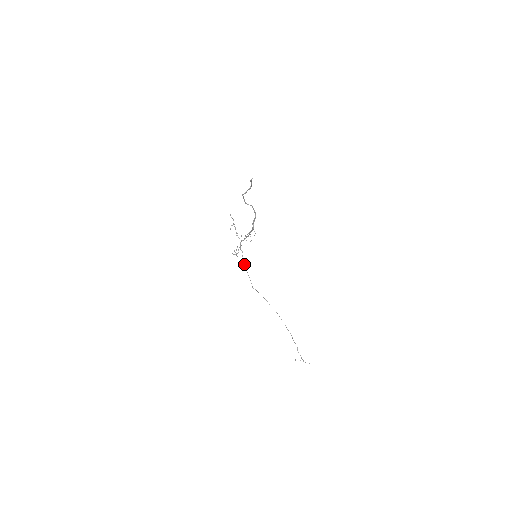
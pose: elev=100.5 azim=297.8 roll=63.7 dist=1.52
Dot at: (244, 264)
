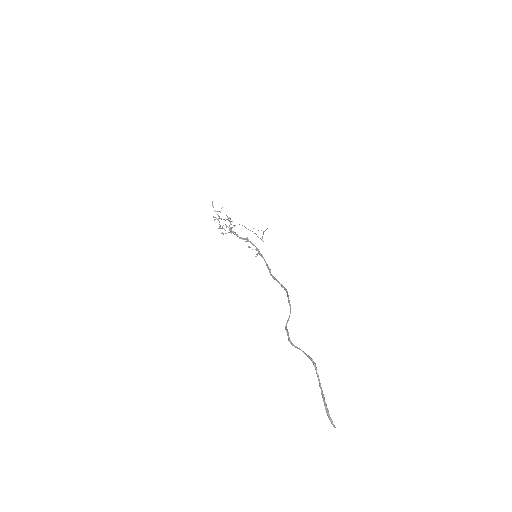
Dot at: (229, 232)
